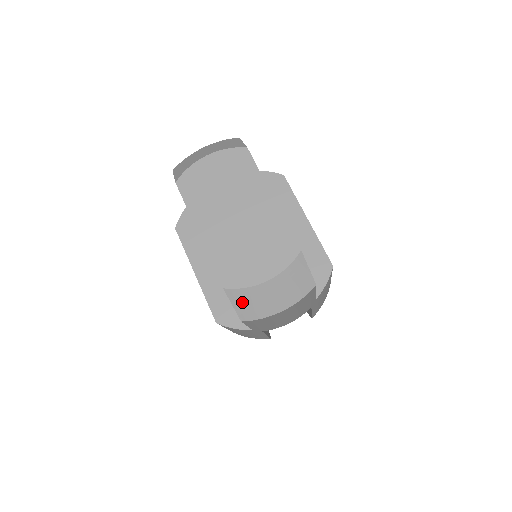
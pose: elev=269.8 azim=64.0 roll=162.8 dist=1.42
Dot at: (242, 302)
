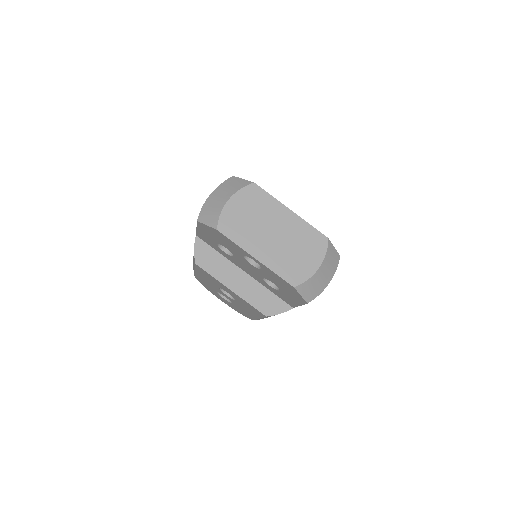
Dot at: (307, 290)
